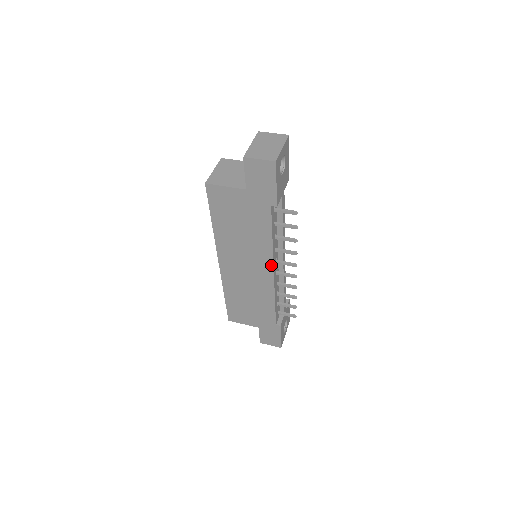
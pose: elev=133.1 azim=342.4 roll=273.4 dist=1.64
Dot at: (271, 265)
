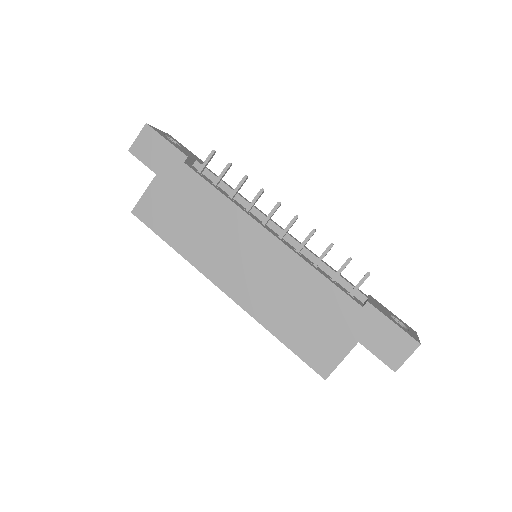
Dot at: (255, 224)
